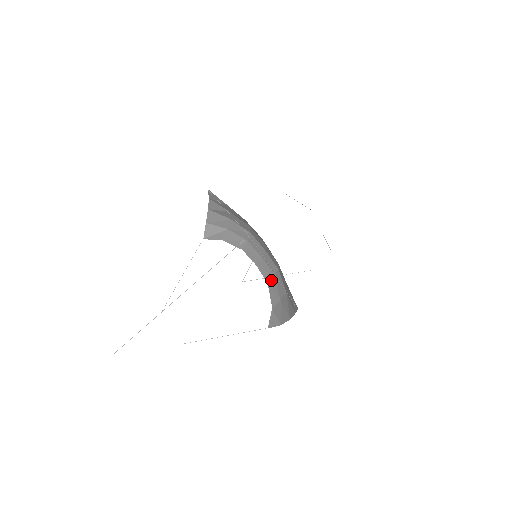
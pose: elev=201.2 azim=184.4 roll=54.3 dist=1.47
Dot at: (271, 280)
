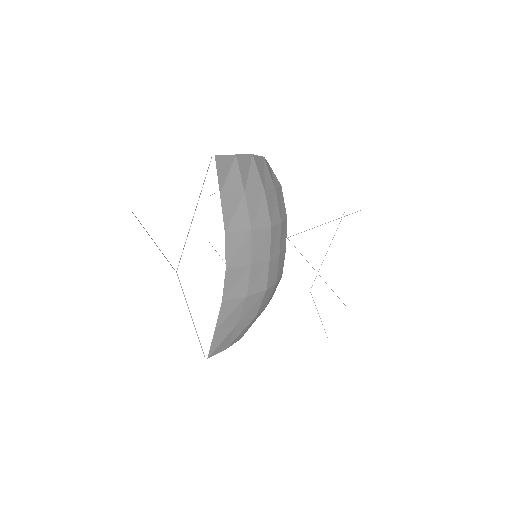
Dot at: (278, 280)
